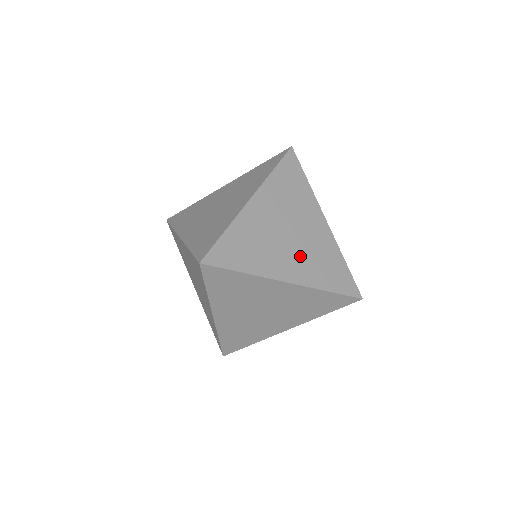
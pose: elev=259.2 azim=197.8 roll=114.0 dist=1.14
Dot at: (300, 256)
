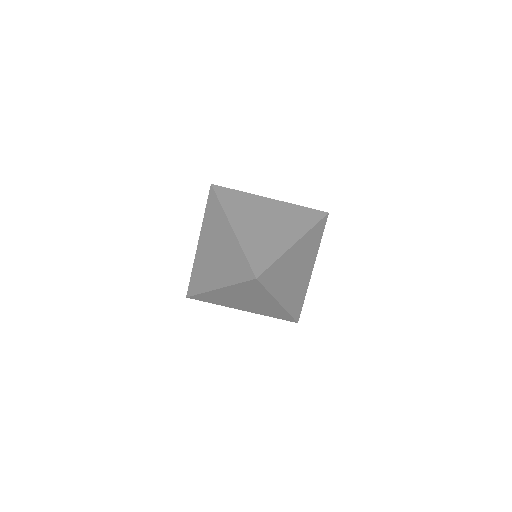
Dot at: (284, 226)
